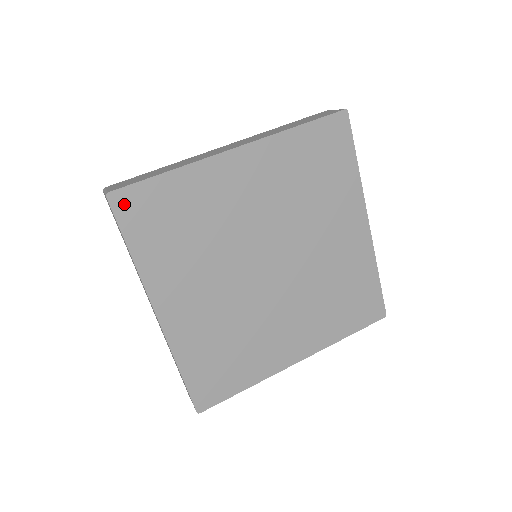
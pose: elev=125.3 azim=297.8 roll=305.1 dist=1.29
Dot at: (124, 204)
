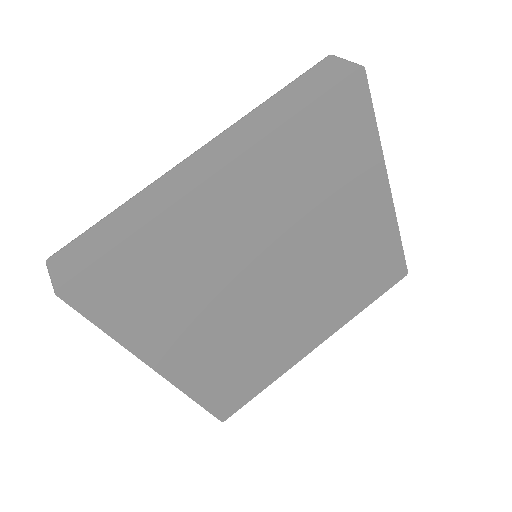
Dot at: (83, 293)
